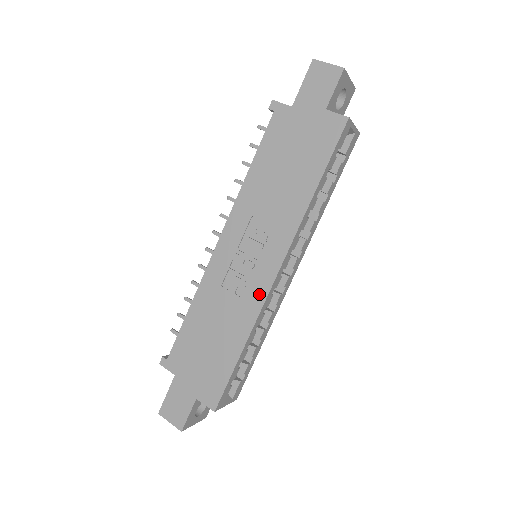
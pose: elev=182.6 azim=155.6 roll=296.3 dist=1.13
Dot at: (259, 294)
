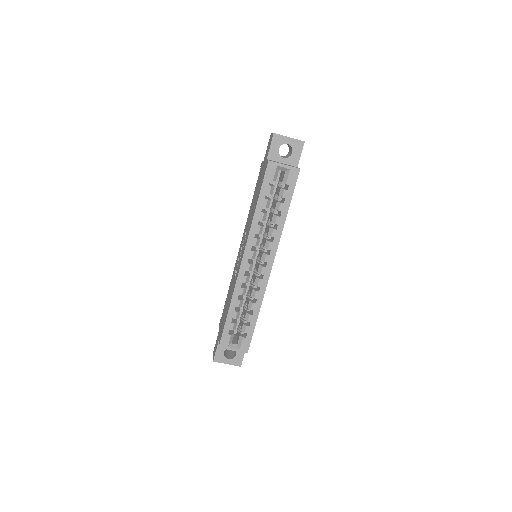
Dot at: (237, 274)
